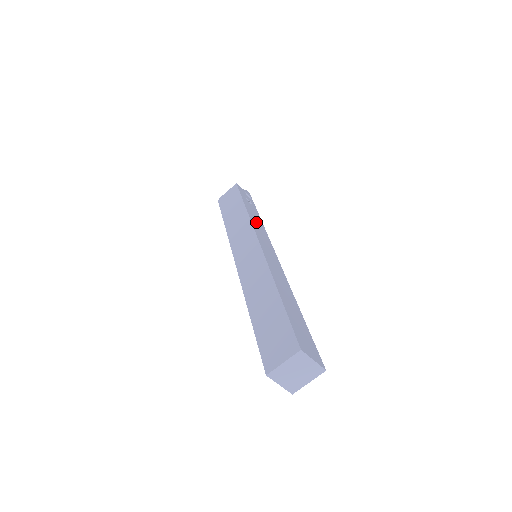
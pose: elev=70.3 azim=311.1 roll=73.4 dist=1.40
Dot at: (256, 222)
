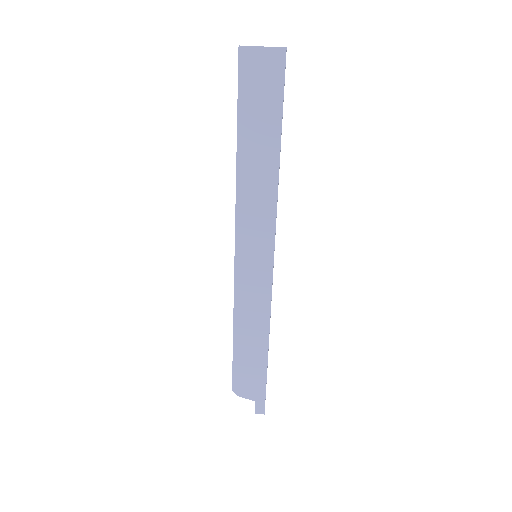
Dot at: occluded
